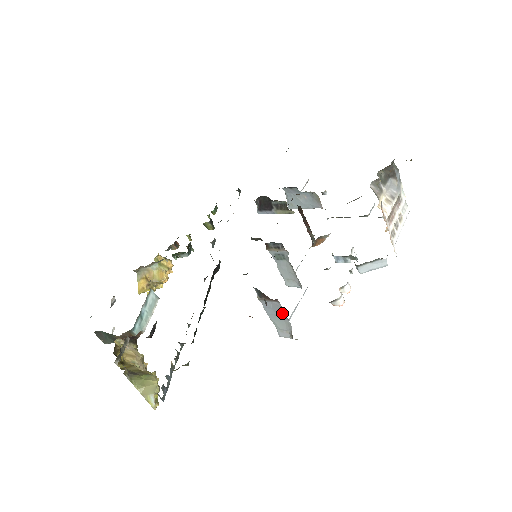
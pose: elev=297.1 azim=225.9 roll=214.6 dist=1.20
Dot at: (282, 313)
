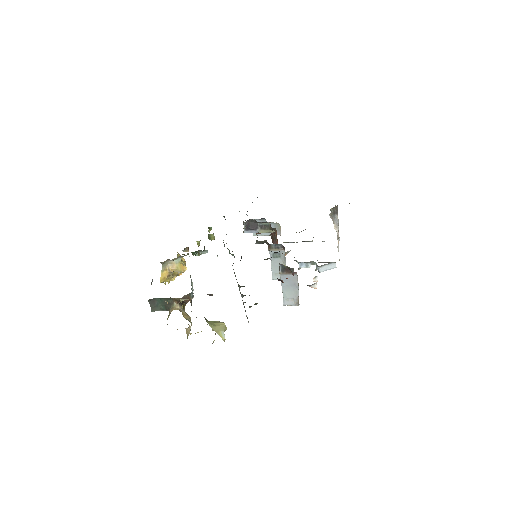
Dot at: (295, 283)
